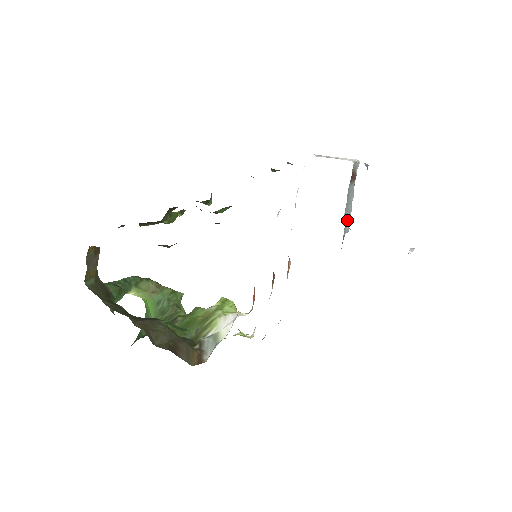
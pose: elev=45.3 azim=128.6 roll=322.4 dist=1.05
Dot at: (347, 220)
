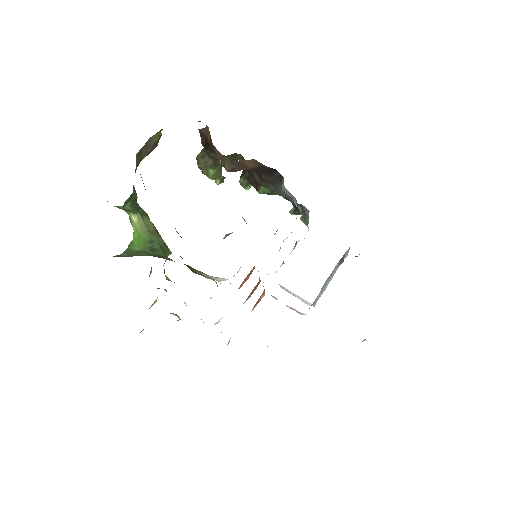
Dot at: (321, 292)
